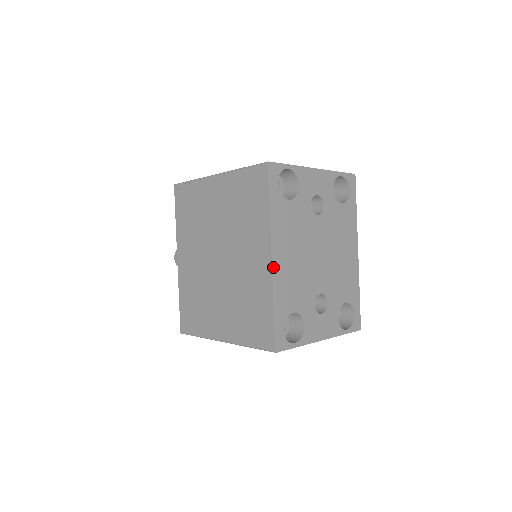
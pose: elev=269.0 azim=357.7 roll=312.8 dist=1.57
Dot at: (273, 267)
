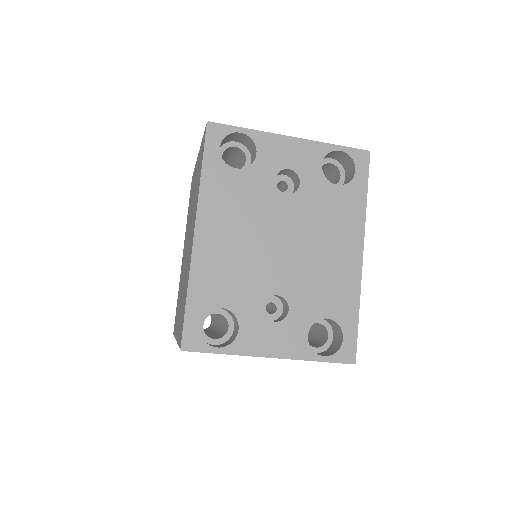
Dot at: (195, 244)
